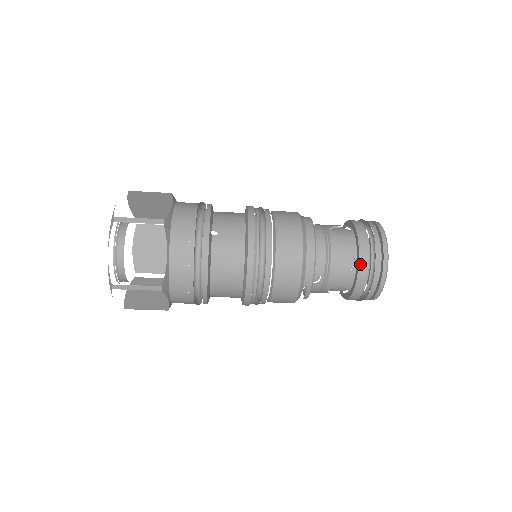
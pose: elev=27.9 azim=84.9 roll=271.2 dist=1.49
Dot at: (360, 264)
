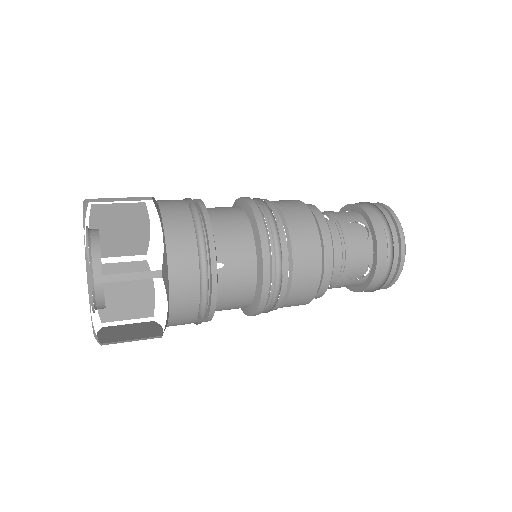
Dot at: (375, 276)
